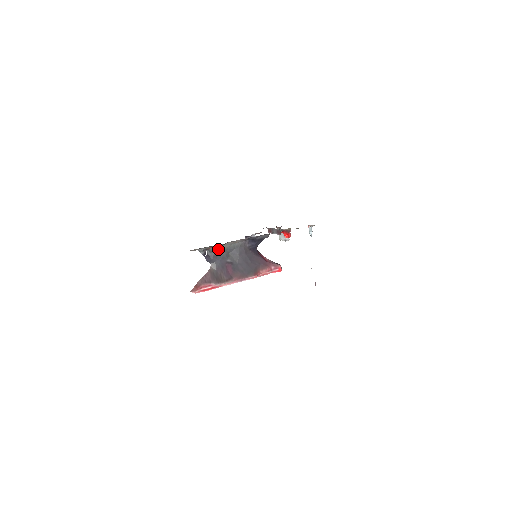
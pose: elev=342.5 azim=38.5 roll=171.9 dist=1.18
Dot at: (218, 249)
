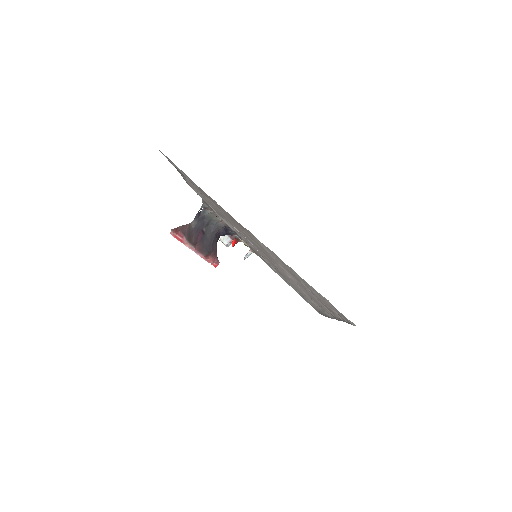
Dot at: (210, 215)
